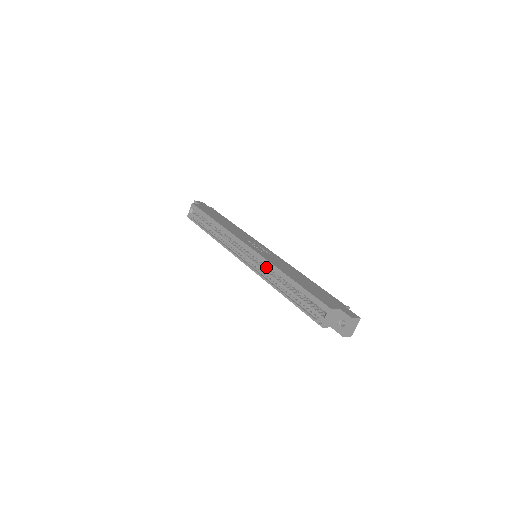
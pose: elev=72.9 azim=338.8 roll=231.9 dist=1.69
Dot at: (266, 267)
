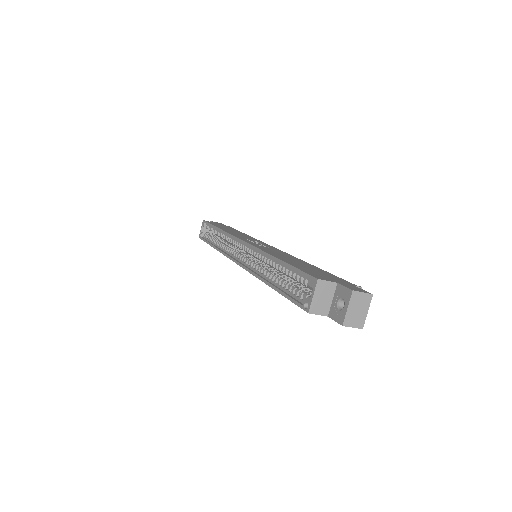
Dot at: (260, 261)
